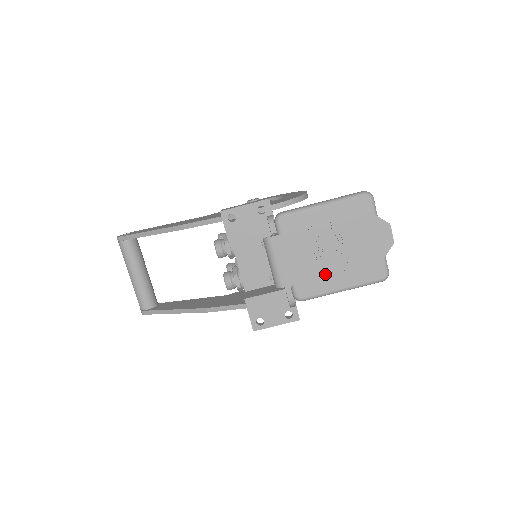
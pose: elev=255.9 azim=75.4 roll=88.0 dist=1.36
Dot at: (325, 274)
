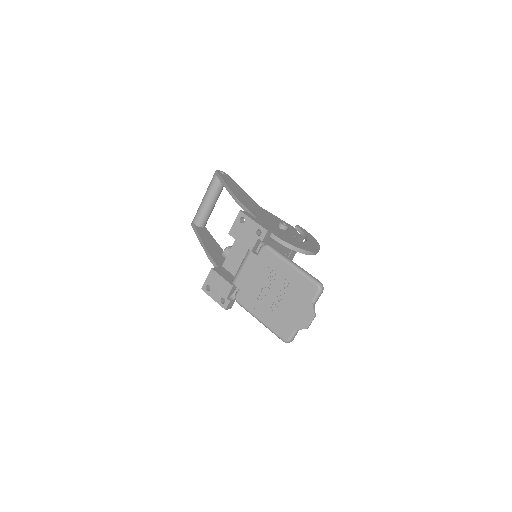
Dot at: (259, 302)
